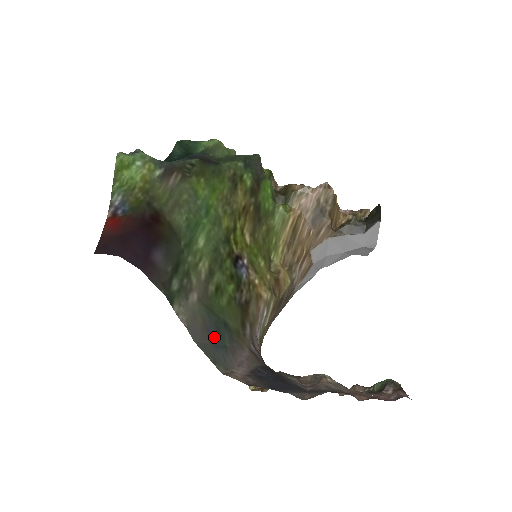
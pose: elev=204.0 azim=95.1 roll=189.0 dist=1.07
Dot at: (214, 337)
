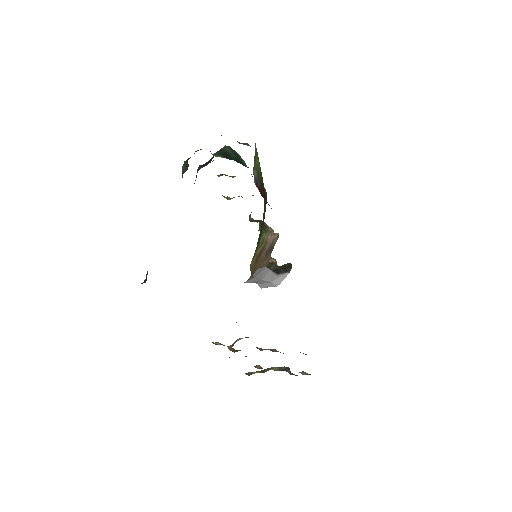
Dot at: occluded
